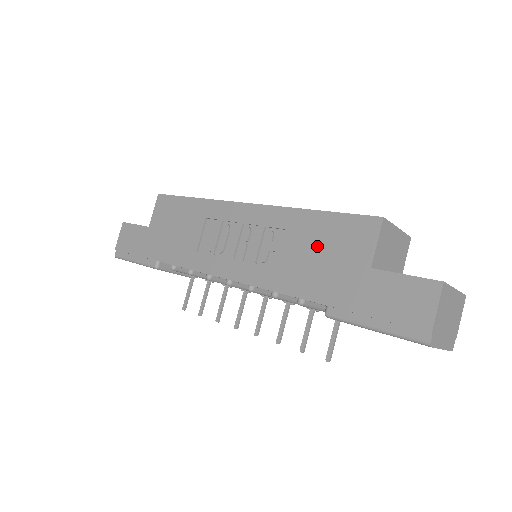
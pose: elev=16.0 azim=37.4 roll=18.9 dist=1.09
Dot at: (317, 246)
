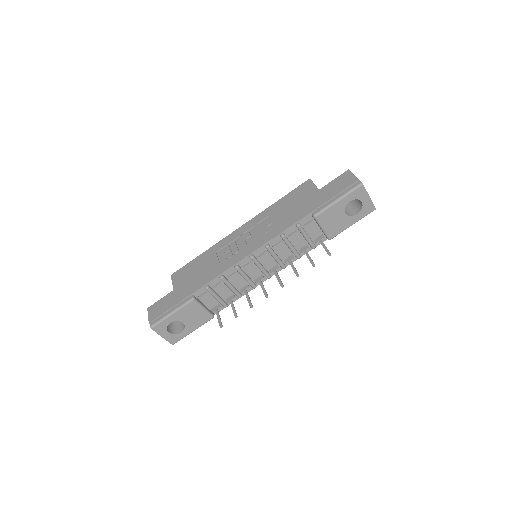
Dot at: (289, 206)
